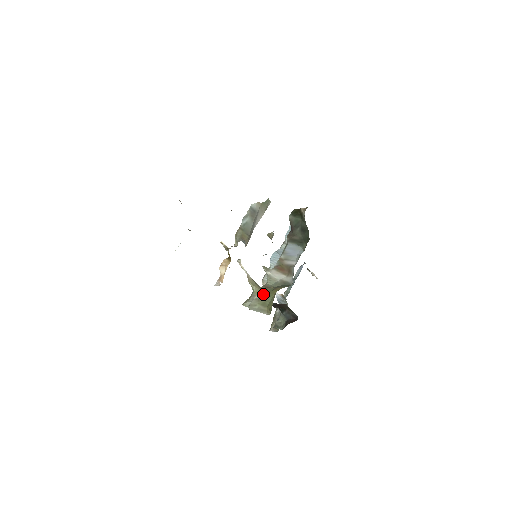
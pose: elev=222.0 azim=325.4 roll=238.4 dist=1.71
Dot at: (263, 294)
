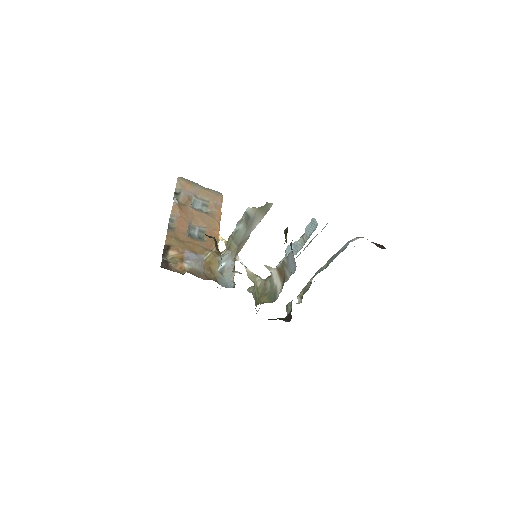
Dot at: (257, 294)
